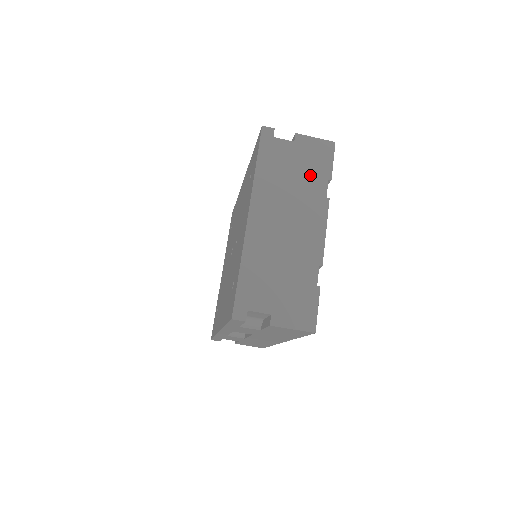
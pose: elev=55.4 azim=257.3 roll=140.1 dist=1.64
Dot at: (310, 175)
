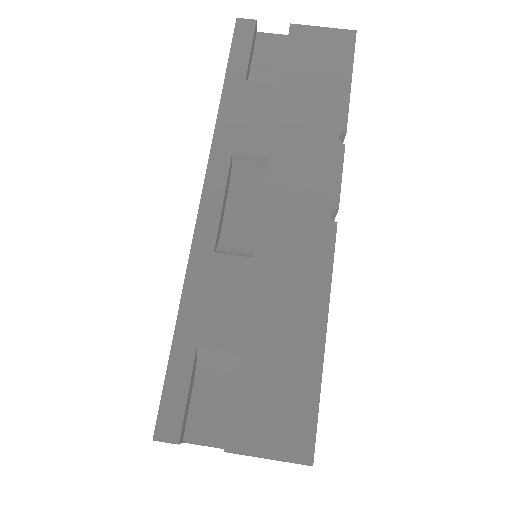
Dot at: occluded
